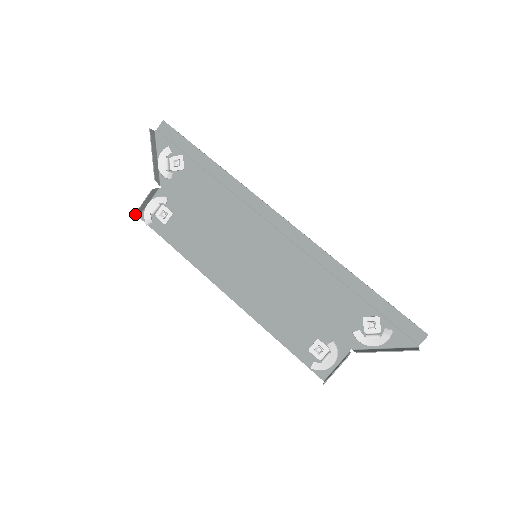
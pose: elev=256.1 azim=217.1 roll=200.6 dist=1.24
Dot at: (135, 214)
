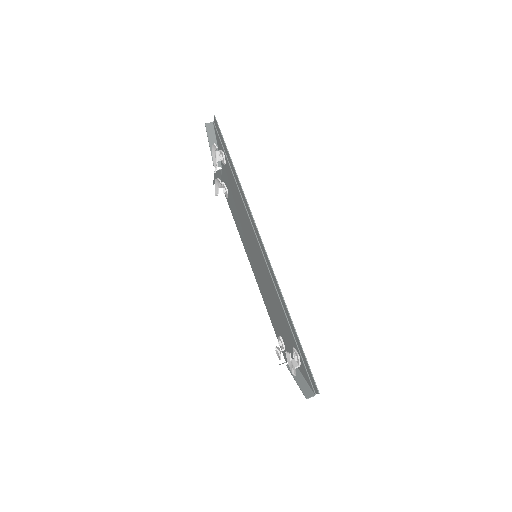
Dot at: (214, 183)
